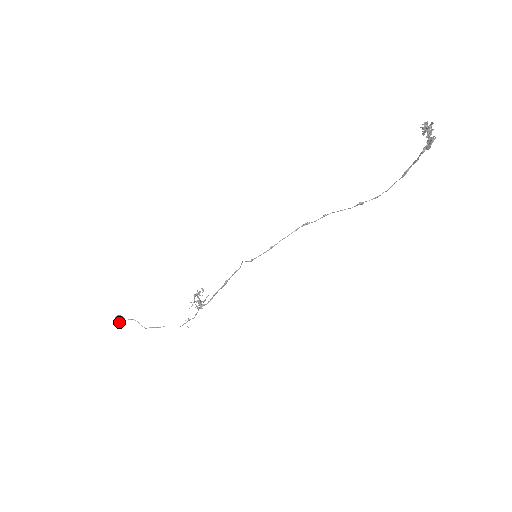
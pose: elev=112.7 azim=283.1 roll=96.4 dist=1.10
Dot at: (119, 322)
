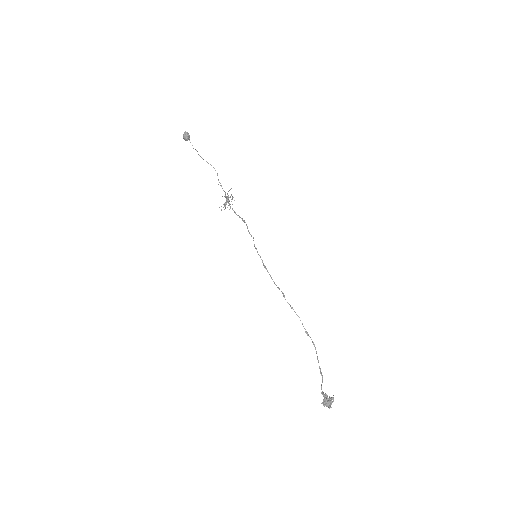
Dot at: (184, 138)
